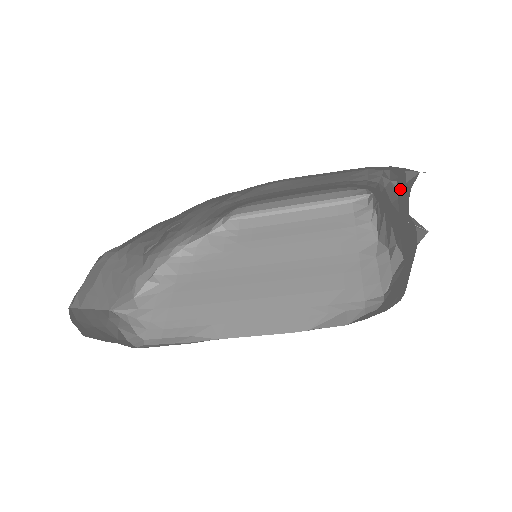
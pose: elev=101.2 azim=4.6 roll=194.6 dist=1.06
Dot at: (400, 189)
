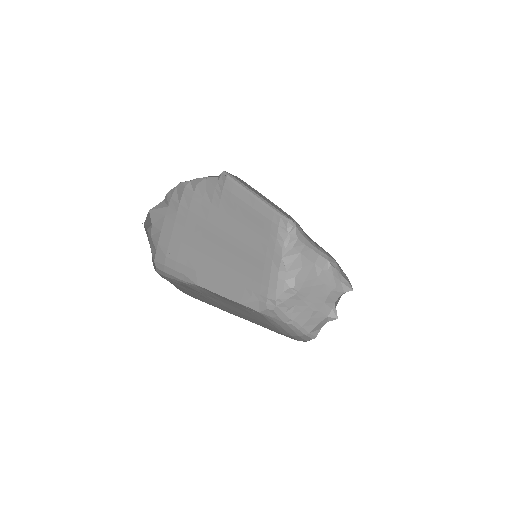
Dot at: (330, 271)
